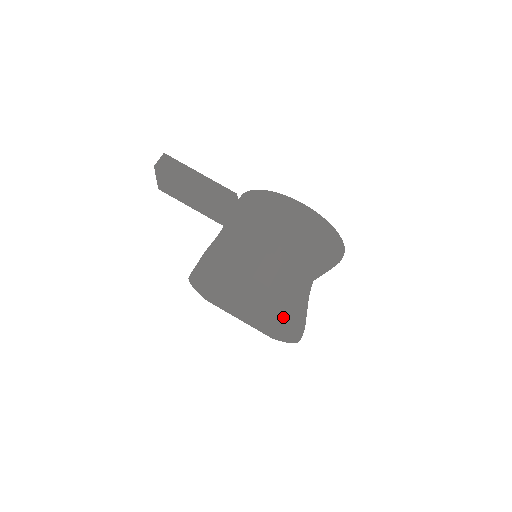
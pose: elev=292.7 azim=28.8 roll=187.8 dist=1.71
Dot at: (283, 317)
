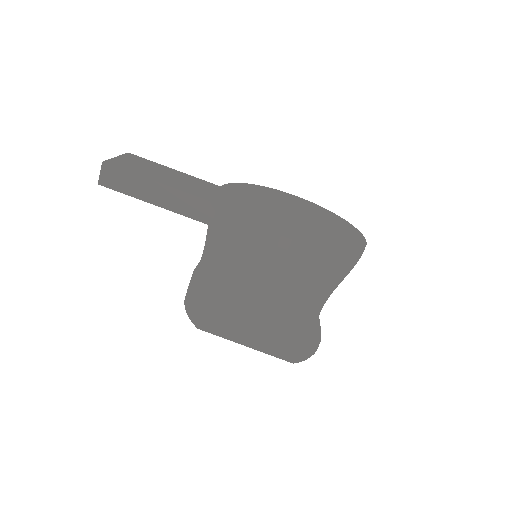
Dot at: (287, 361)
